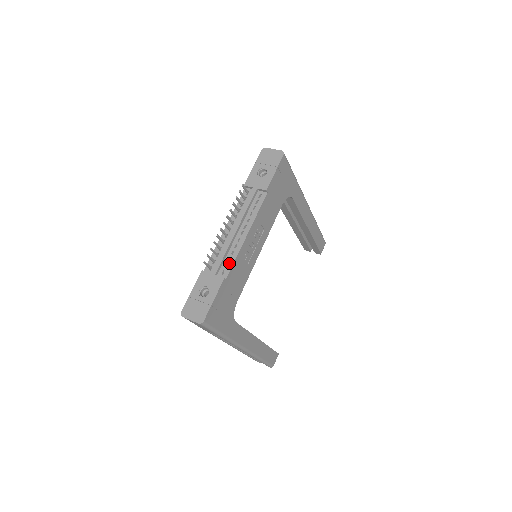
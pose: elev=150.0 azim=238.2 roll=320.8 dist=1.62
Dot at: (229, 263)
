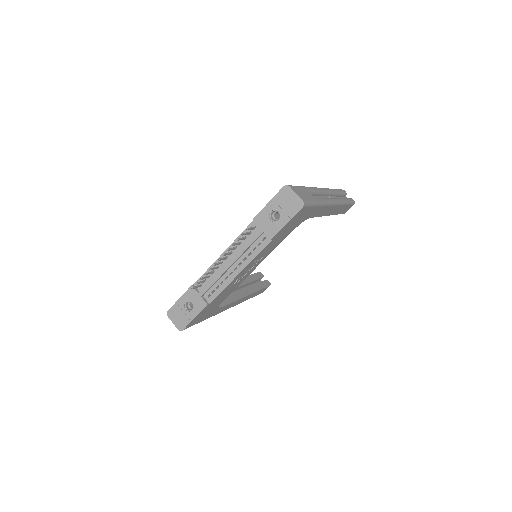
Dot at: (216, 291)
